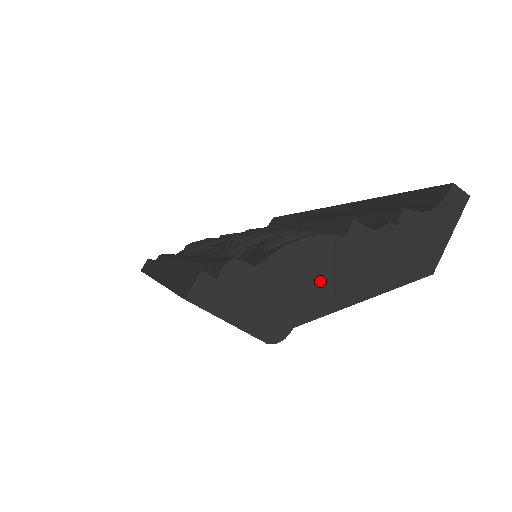
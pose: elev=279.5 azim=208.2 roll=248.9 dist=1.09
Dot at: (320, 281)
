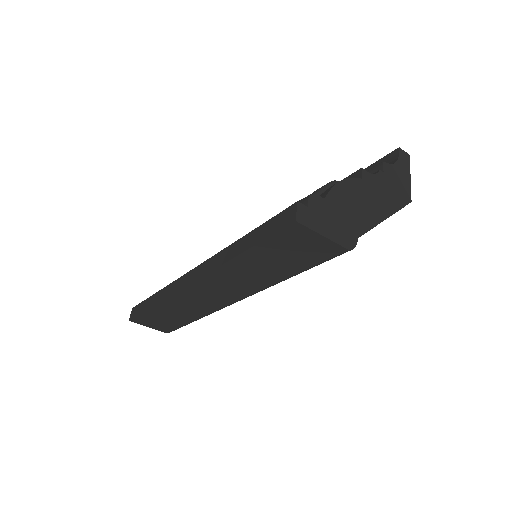
Dot at: (360, 207)
